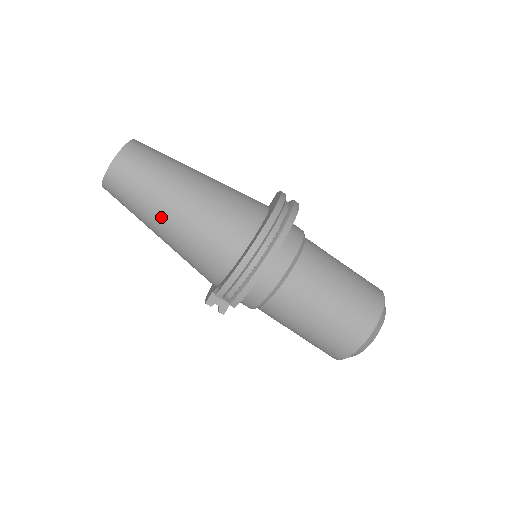
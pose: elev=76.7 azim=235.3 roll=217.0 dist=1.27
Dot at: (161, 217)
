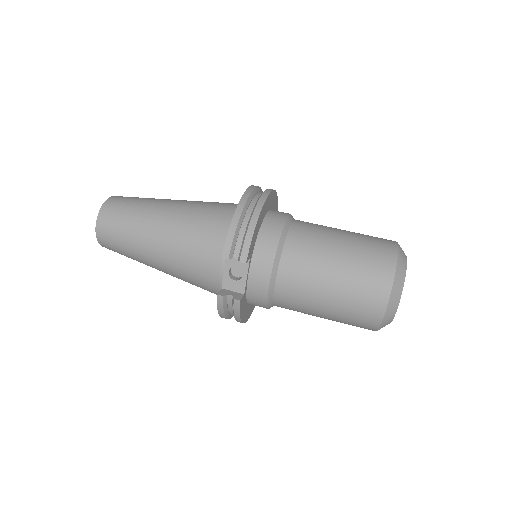
Dot at: (154, 225)
